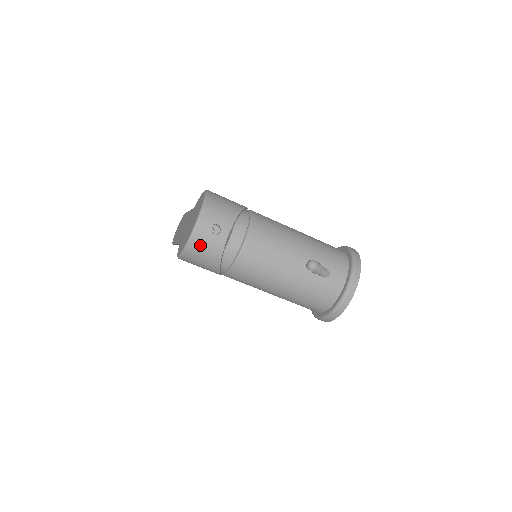
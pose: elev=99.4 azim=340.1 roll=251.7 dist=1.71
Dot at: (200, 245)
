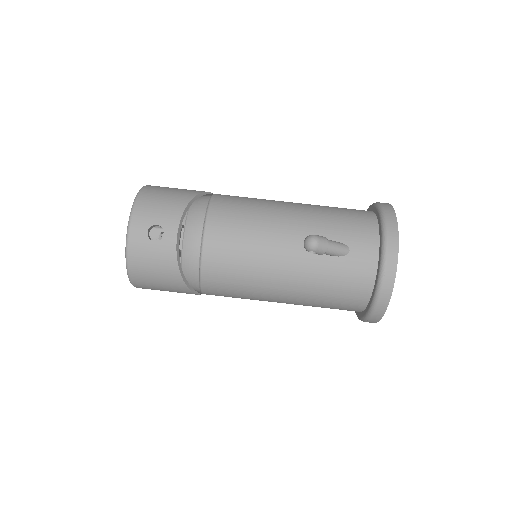
Dot at: (143, 261)
